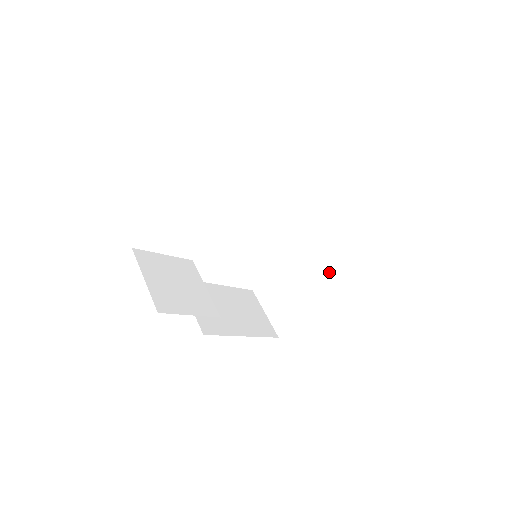
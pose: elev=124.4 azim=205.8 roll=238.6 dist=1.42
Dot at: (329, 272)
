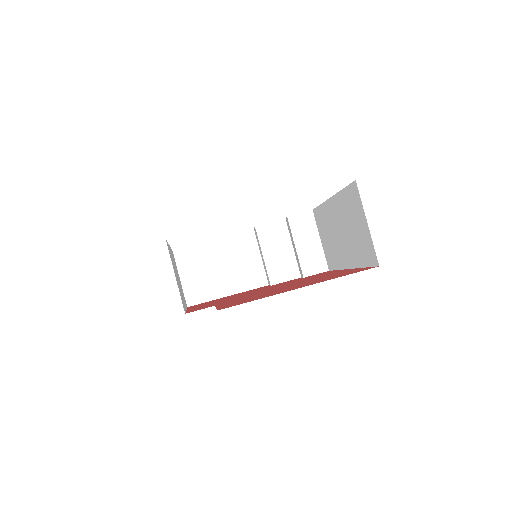
Dot at: (278, 280)
